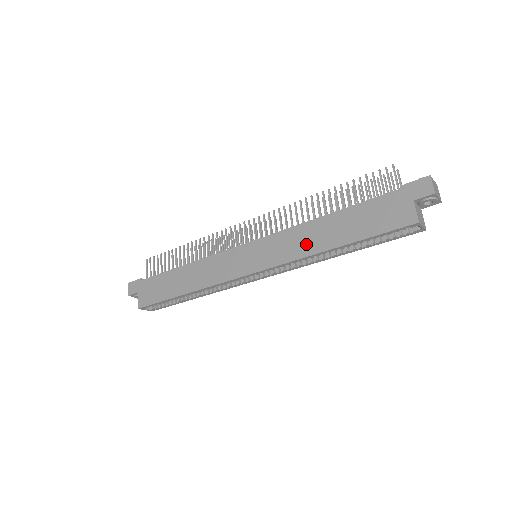
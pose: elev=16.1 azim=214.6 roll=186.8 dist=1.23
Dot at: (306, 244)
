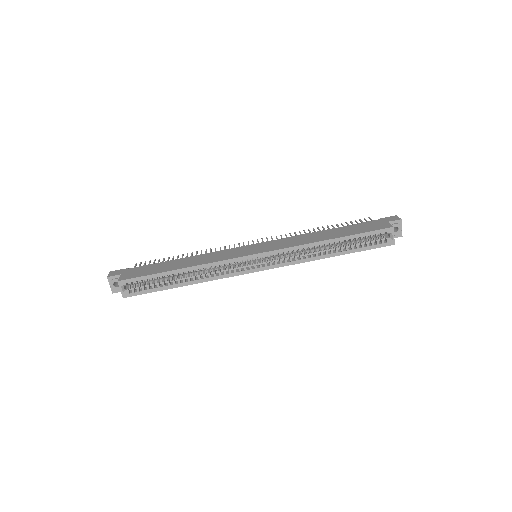
Dot at: (307, 240)
